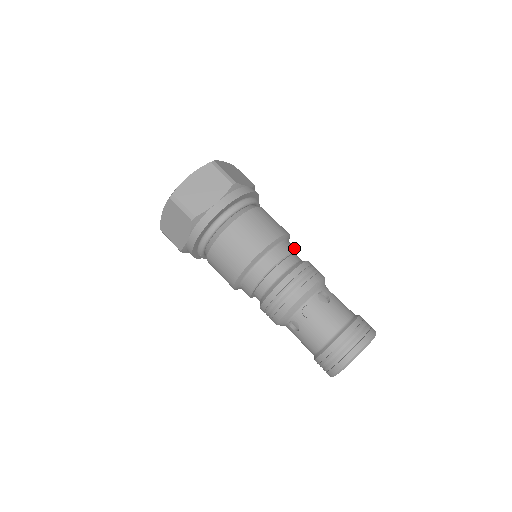
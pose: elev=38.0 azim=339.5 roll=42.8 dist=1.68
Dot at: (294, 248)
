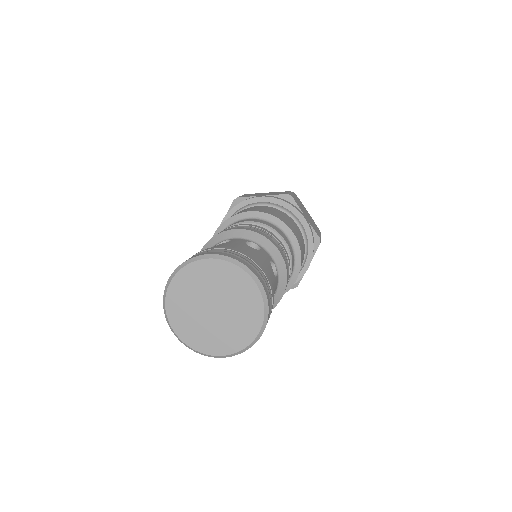
Dot at: (286, 241)
